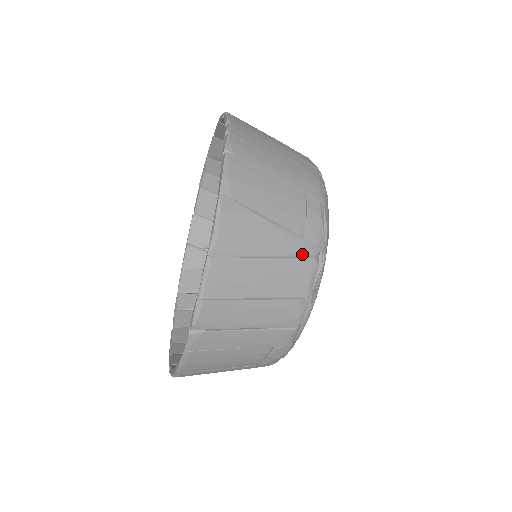
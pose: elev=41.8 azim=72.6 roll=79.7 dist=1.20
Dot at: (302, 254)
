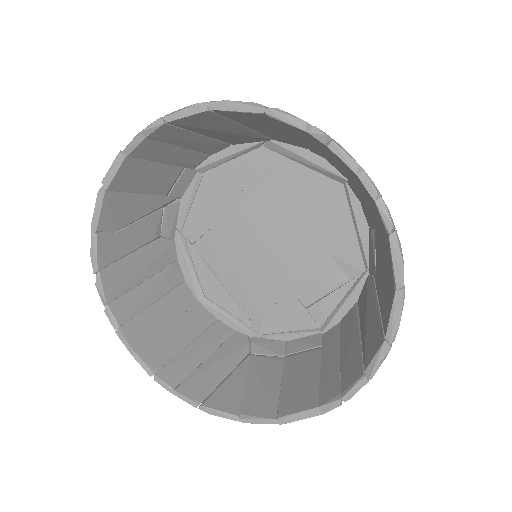
Dot at: occluded
